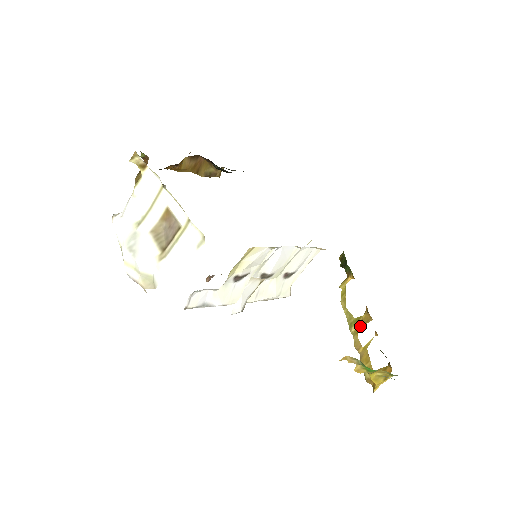
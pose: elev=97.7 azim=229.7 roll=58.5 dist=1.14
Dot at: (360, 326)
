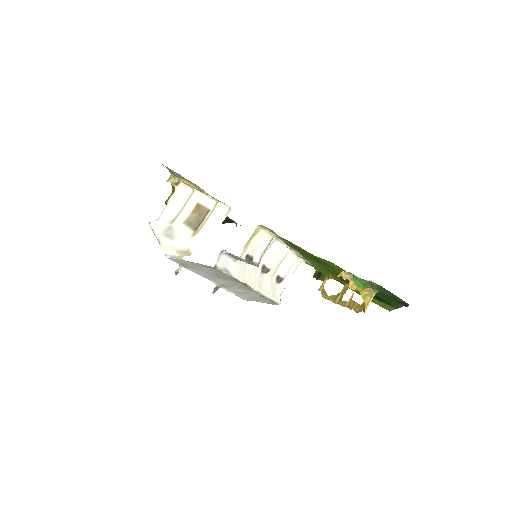
Dot at: (342, 294)
